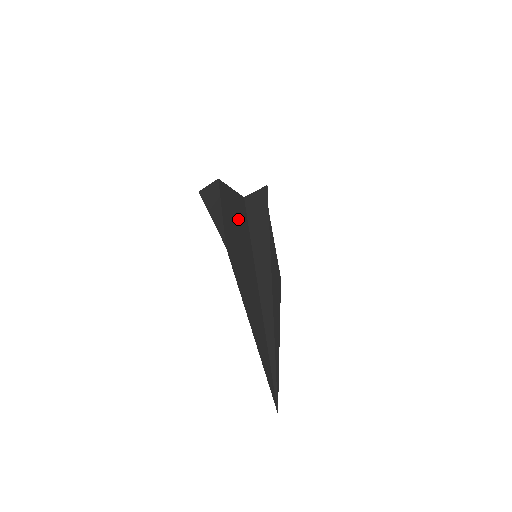
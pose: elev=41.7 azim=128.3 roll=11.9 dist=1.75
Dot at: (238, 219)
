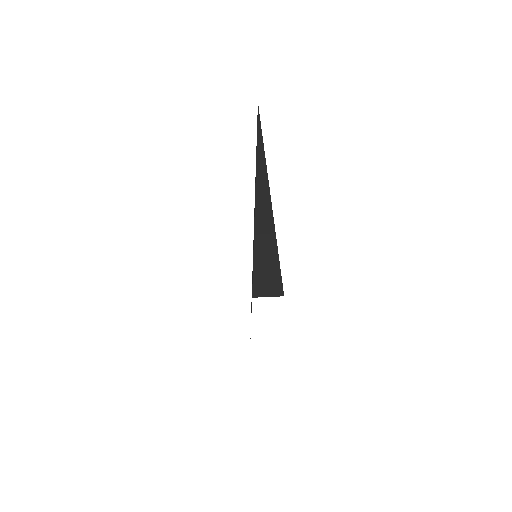
Dot at: occluded
